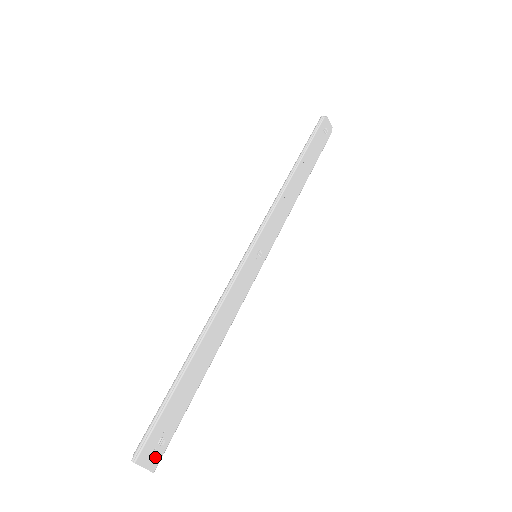
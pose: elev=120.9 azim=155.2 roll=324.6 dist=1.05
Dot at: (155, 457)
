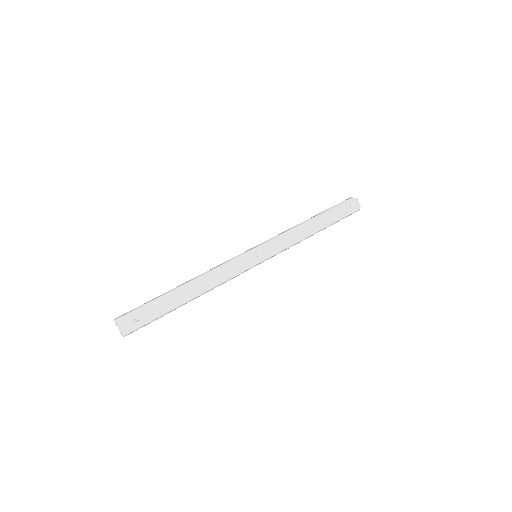
Dot at: (128, 327)
